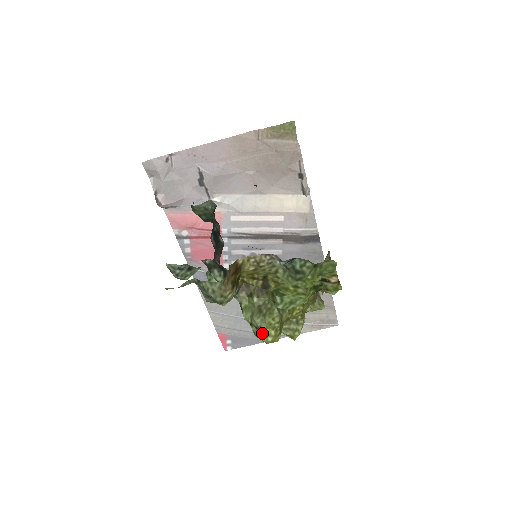
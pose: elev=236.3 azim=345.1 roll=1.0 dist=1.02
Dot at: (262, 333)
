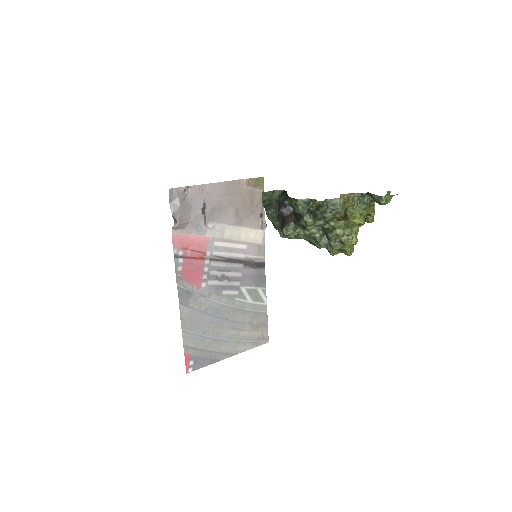
Dot at: (352, 237)
